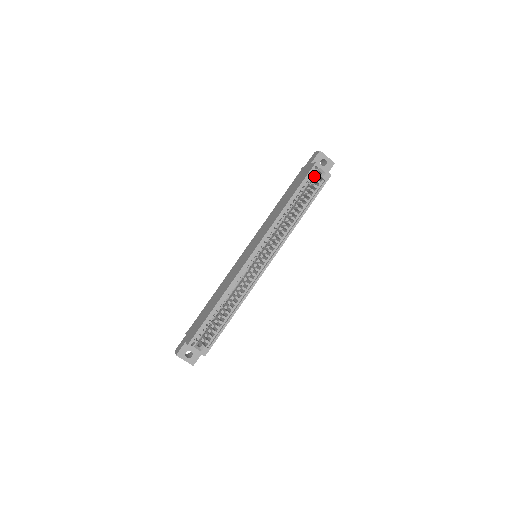
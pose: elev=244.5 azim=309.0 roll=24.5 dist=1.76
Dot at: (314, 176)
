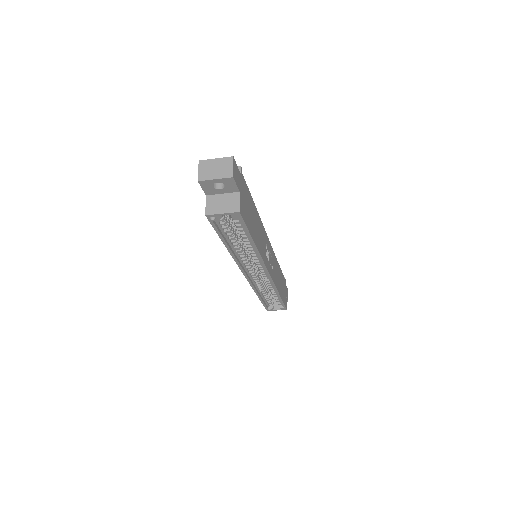
Dot at: occluded
